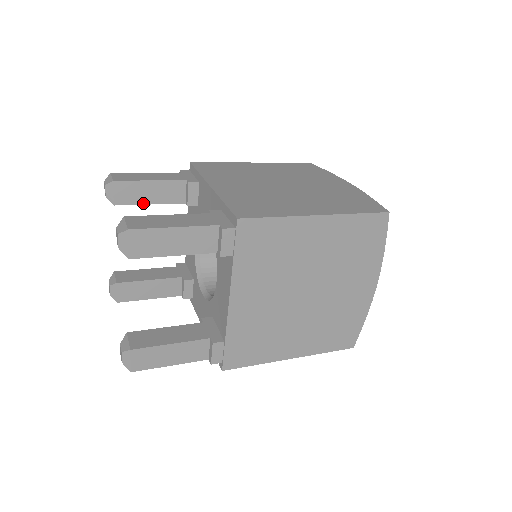
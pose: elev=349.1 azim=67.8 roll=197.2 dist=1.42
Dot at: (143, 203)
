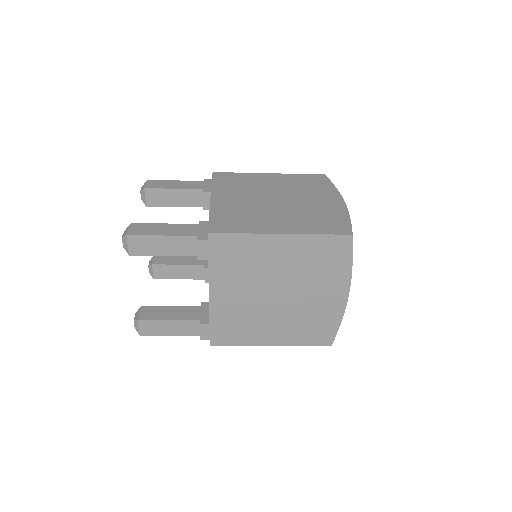
Dot at: (169, 206)
